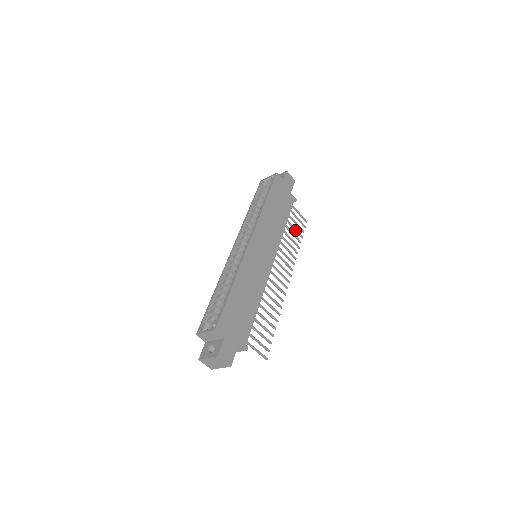
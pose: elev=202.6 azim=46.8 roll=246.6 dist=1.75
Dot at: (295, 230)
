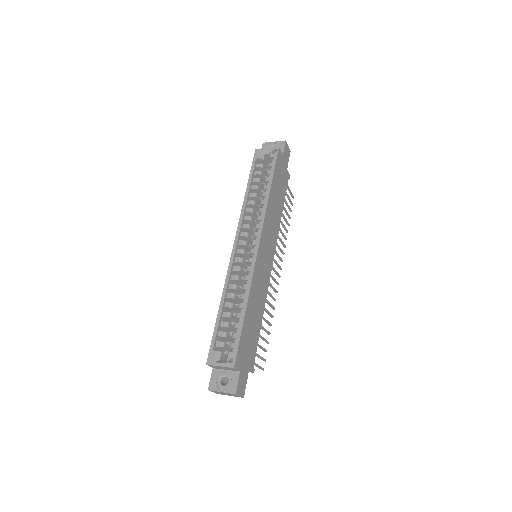
Dot at: (286, 212)
